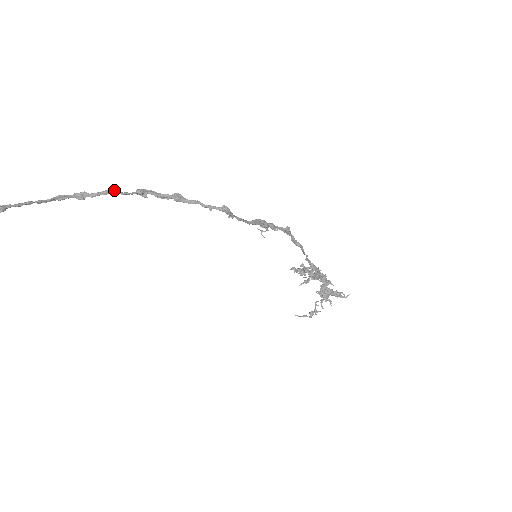
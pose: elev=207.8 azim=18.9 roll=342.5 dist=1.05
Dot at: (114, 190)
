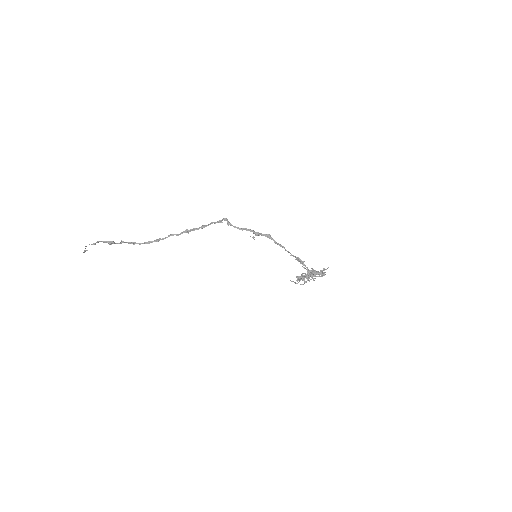
Dot at: (173, 234)
